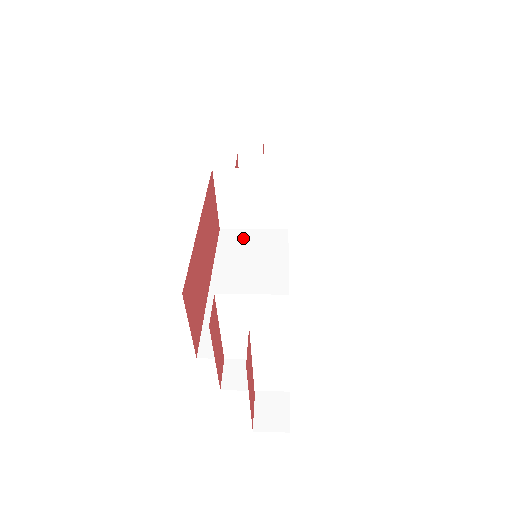
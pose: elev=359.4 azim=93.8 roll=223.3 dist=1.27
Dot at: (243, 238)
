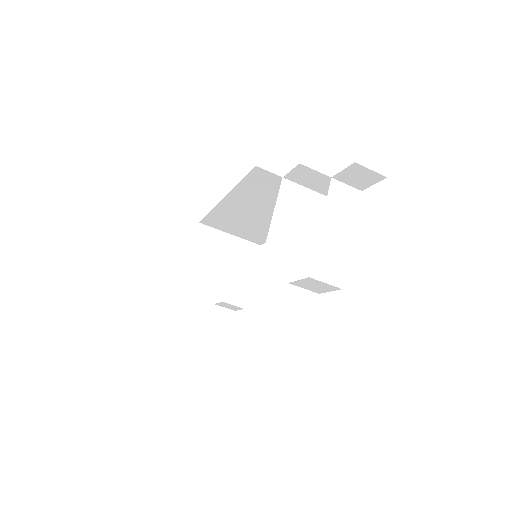
Dot at: occluded
